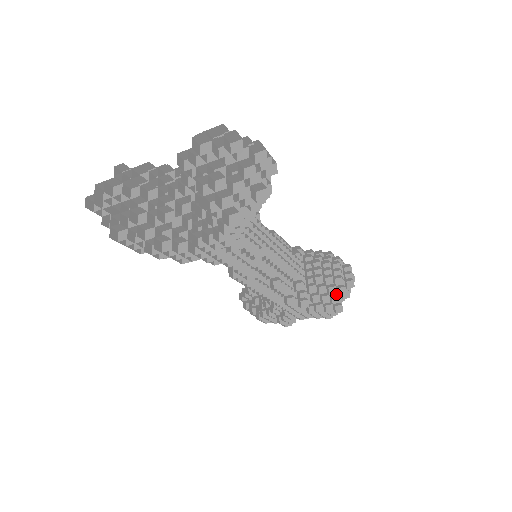
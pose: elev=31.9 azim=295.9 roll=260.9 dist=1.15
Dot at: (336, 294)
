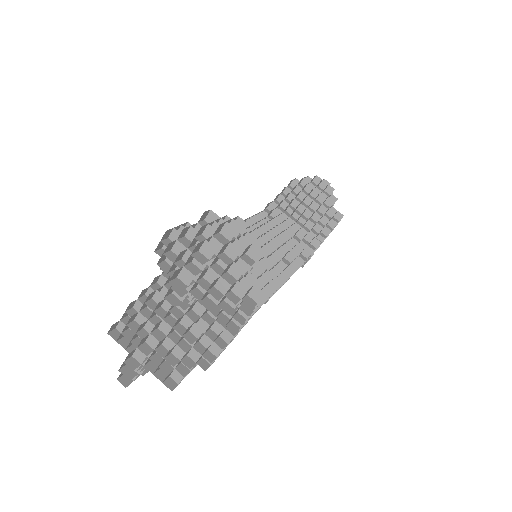
Dot at: (328, 209)
